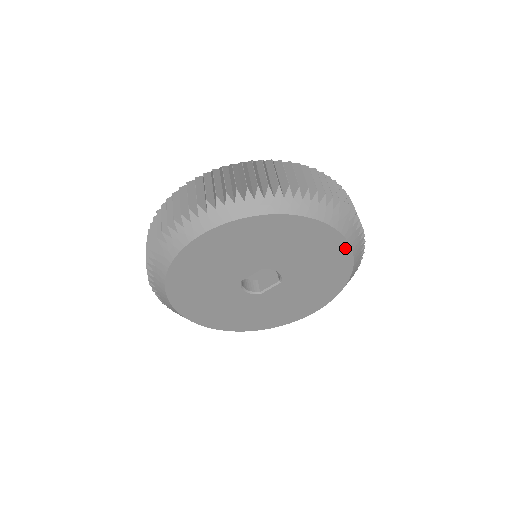
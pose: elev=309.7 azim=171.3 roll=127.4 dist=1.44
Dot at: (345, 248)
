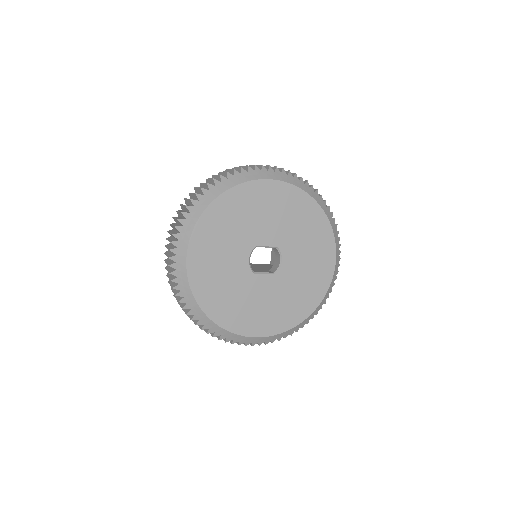
Dot at: (329, 278)
